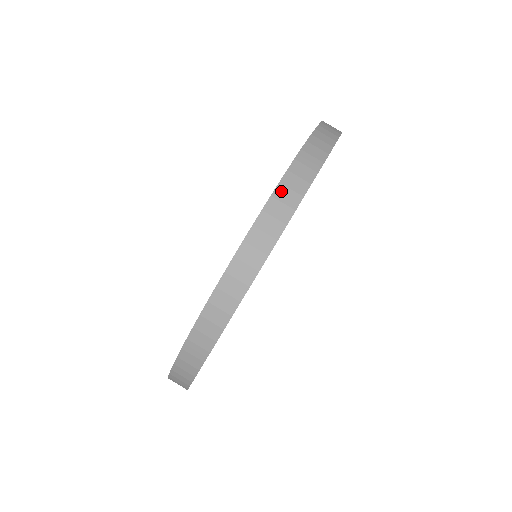
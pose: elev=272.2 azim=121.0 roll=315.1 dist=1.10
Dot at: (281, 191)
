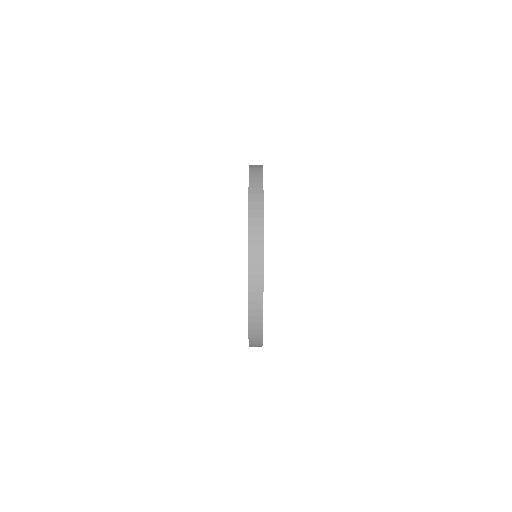
Dot at: (252, 197)
